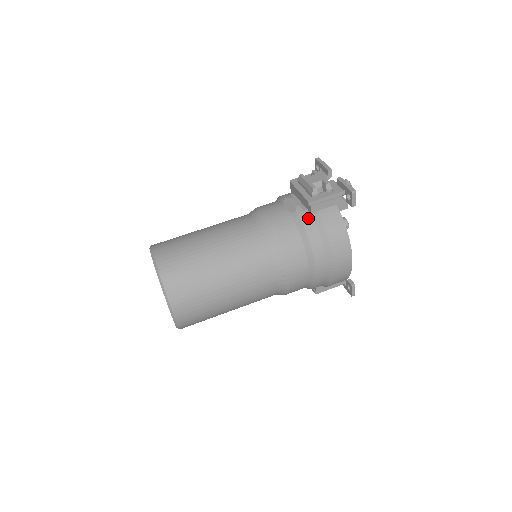
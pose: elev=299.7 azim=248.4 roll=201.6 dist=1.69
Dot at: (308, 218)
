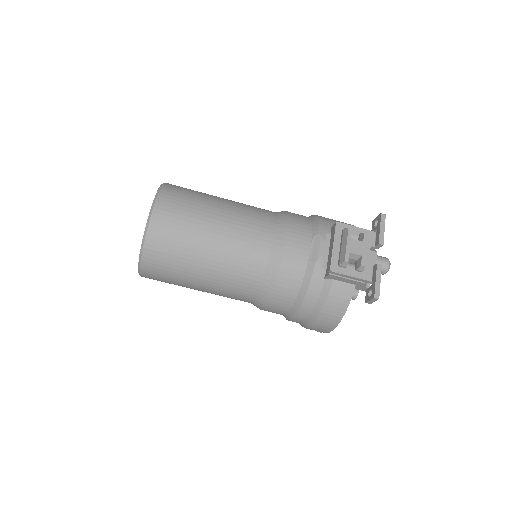
Dot at: (320, 278)
